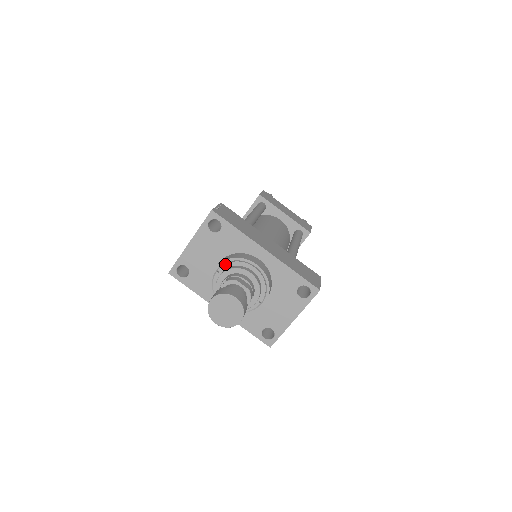
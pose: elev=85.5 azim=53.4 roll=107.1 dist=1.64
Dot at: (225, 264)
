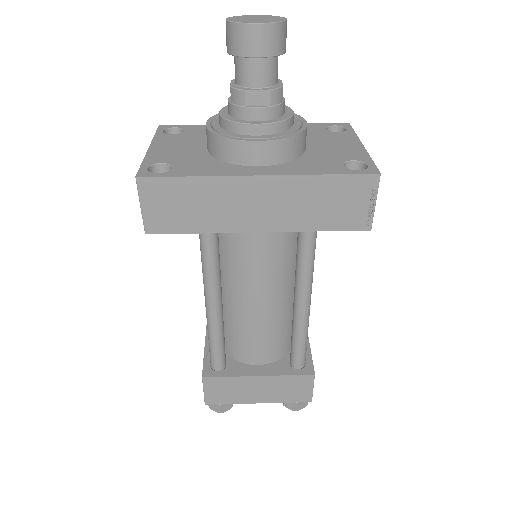
Dot at: (216, 118)
